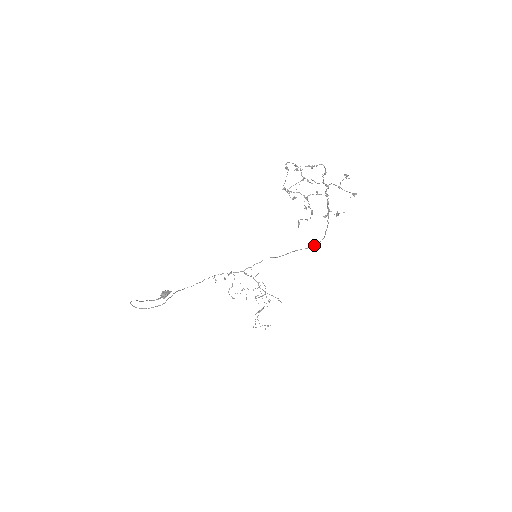
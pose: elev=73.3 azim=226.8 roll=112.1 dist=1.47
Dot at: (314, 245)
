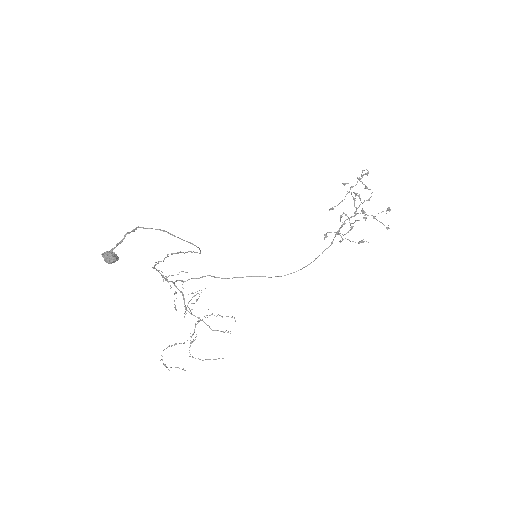
Dot at: occluded
